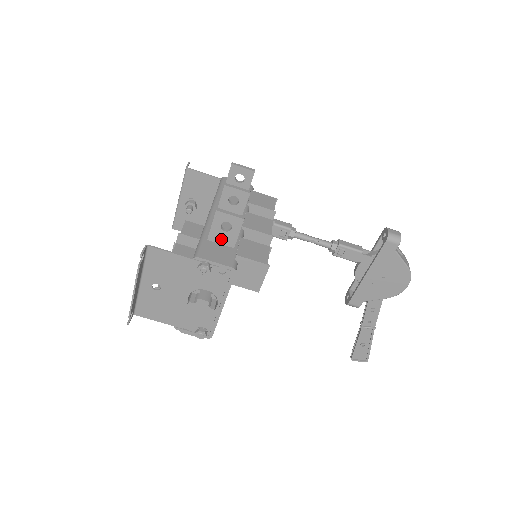
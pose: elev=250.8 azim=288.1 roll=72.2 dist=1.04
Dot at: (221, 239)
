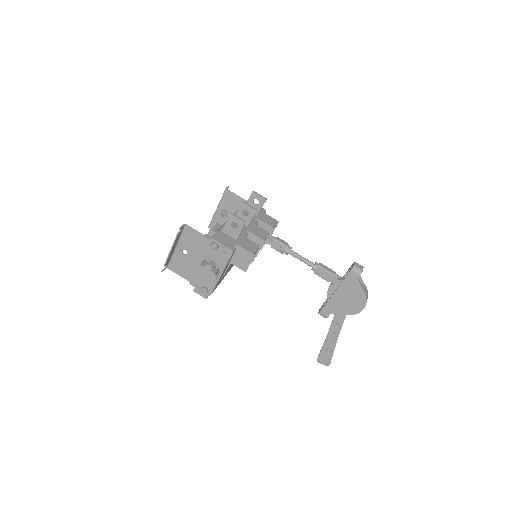
Dot at: (230, 233)
